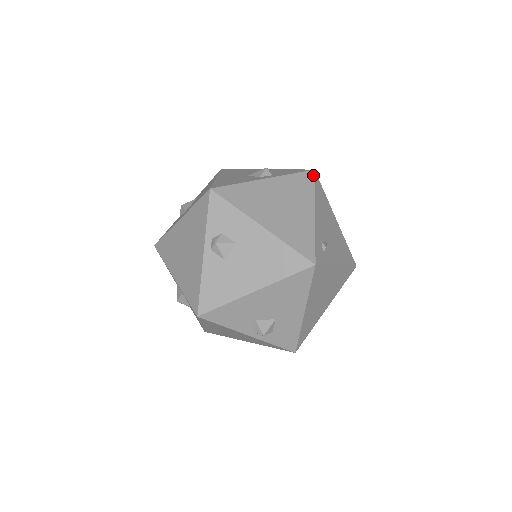
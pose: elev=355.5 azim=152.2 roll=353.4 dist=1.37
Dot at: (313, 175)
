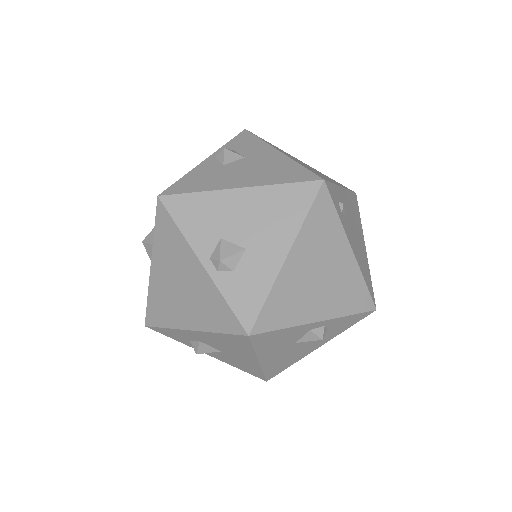
Dot at: (353, 191)
